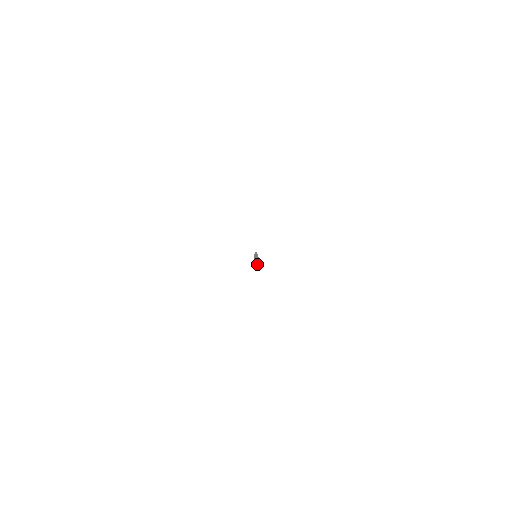
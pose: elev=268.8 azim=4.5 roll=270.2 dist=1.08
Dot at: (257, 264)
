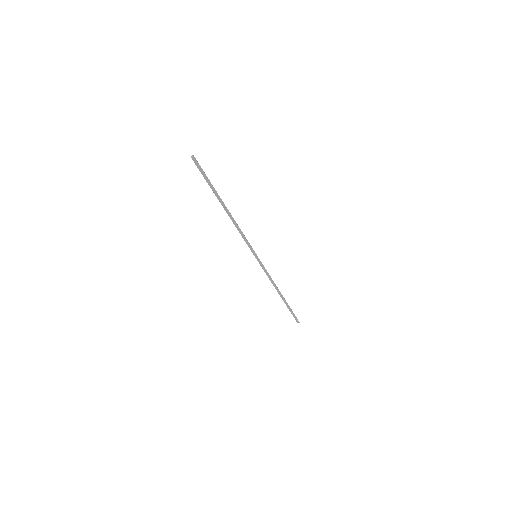
Dot at: (192, 156)
